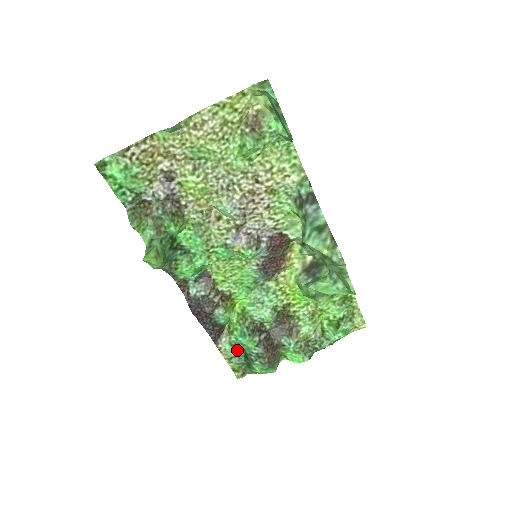
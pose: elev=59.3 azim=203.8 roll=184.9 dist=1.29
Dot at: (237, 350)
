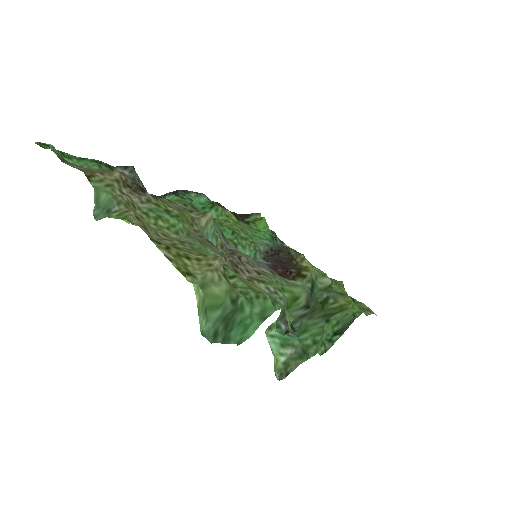
Dot at: occluded
